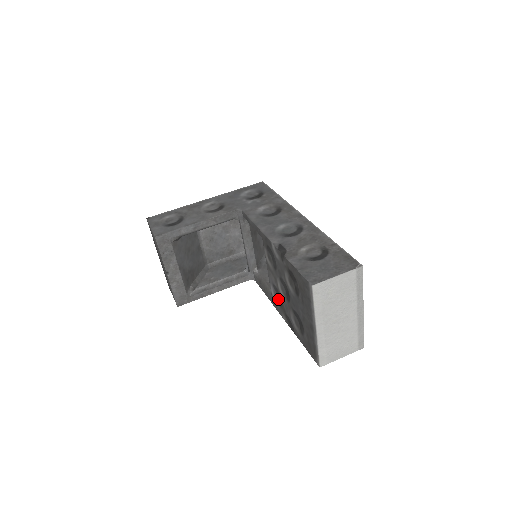
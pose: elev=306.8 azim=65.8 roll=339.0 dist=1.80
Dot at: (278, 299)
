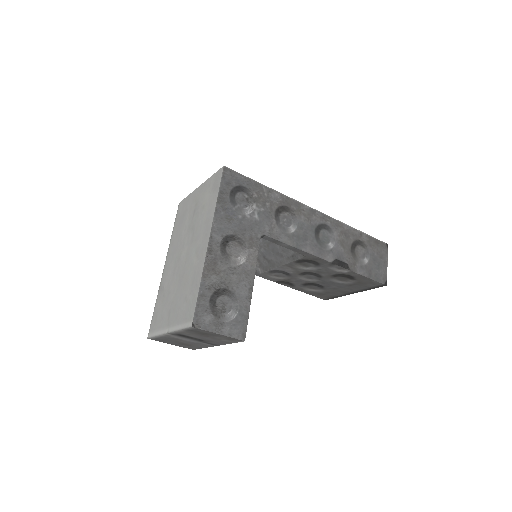
Dot at: (282, 277)
